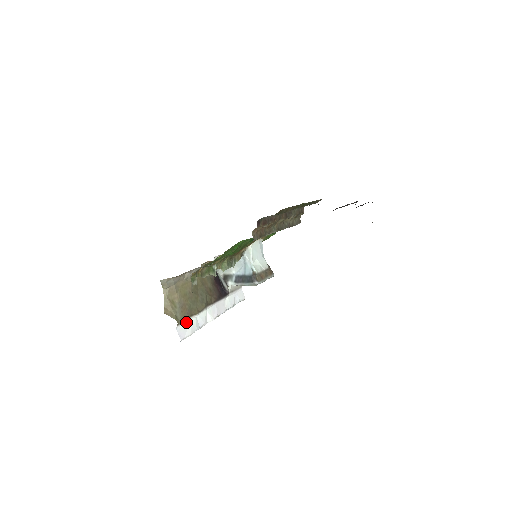
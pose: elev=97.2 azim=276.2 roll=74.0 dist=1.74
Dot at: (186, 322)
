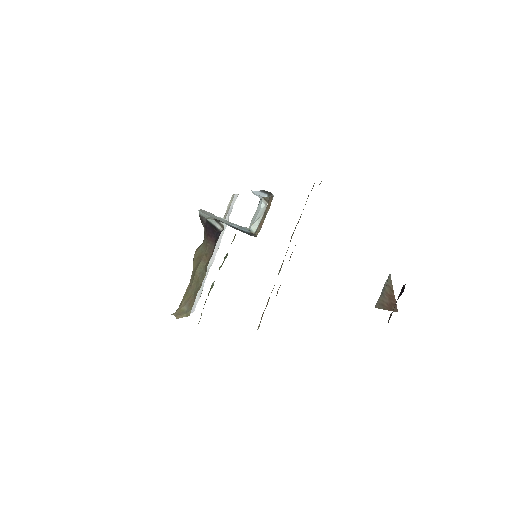
Dot at: occluded
